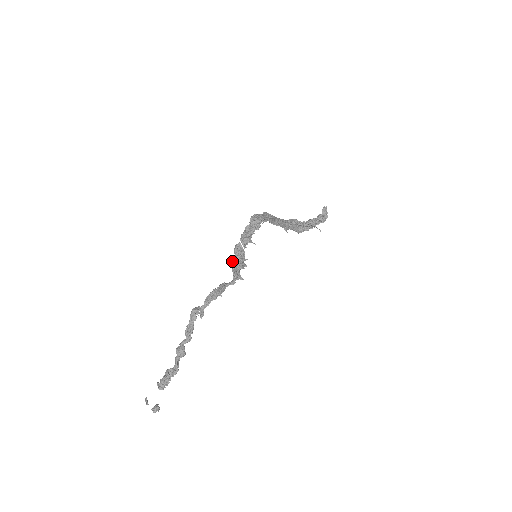
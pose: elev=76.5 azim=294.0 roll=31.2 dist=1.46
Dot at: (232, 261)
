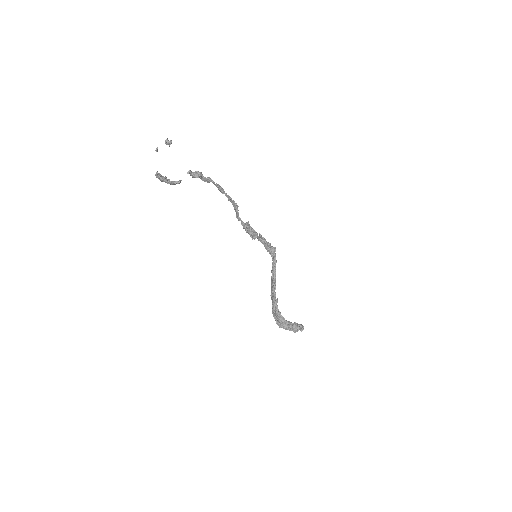
Dot at: occluded
